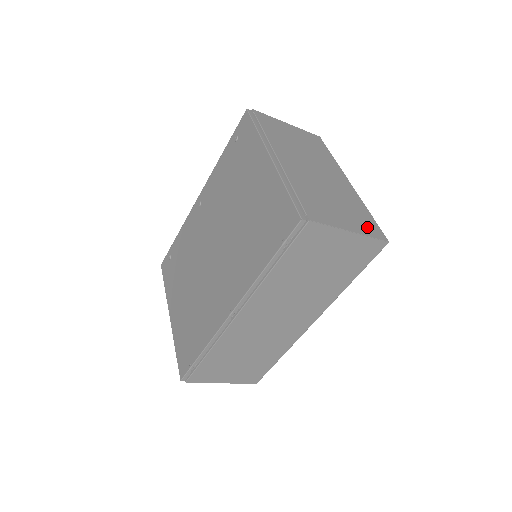
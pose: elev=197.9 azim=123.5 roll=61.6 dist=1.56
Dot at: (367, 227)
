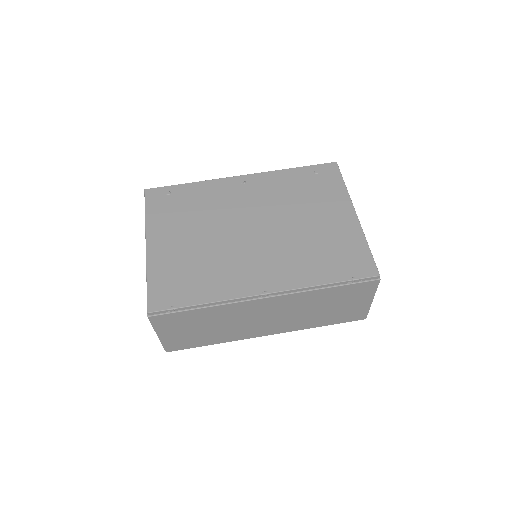
Dot at: occluded
